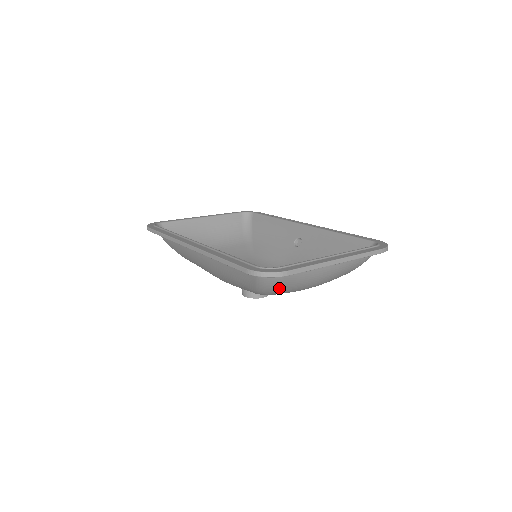
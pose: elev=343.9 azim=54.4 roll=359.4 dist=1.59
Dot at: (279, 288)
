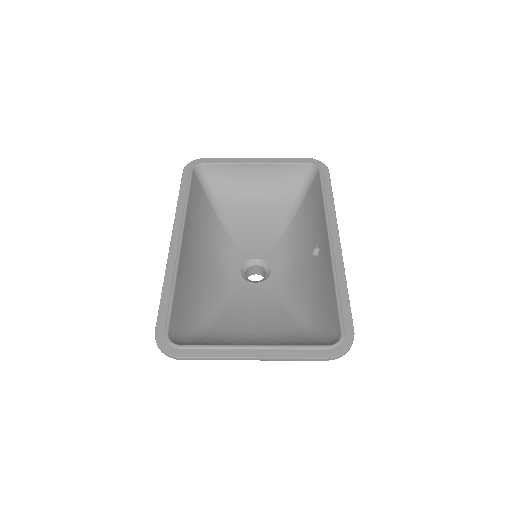
Dot at: occluded
